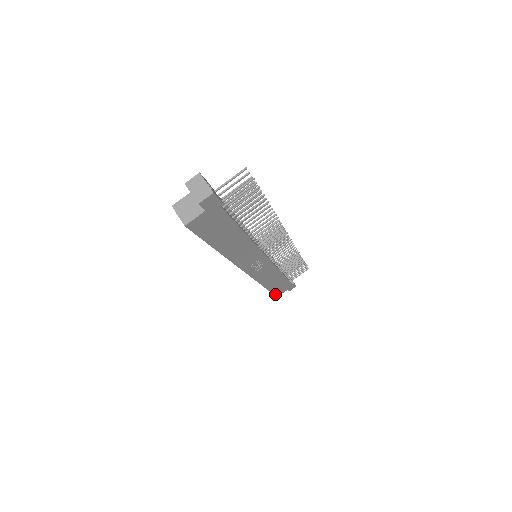
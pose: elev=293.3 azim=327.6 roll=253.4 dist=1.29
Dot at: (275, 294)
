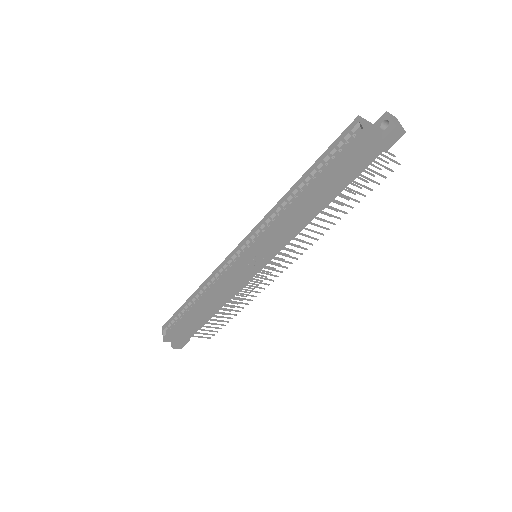
Dot at: (172, 333)
